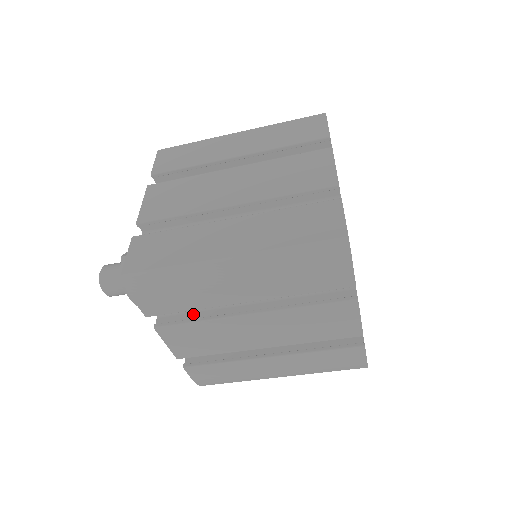
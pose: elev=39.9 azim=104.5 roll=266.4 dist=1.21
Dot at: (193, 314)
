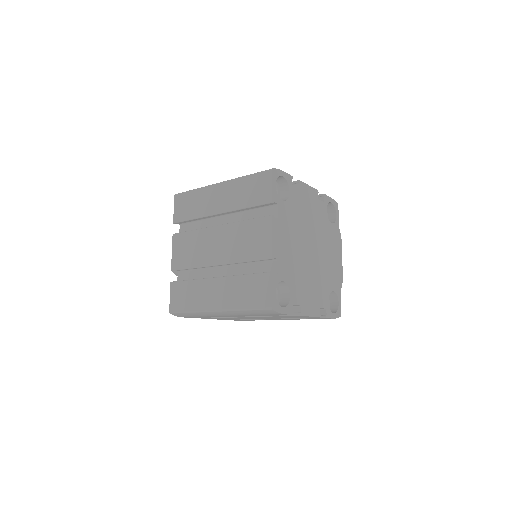
Dot at: occluded
